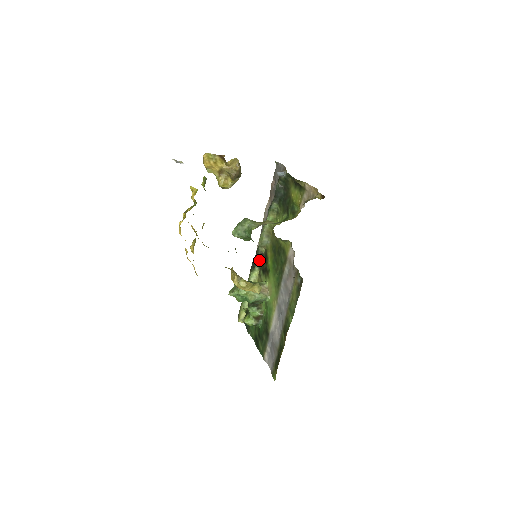
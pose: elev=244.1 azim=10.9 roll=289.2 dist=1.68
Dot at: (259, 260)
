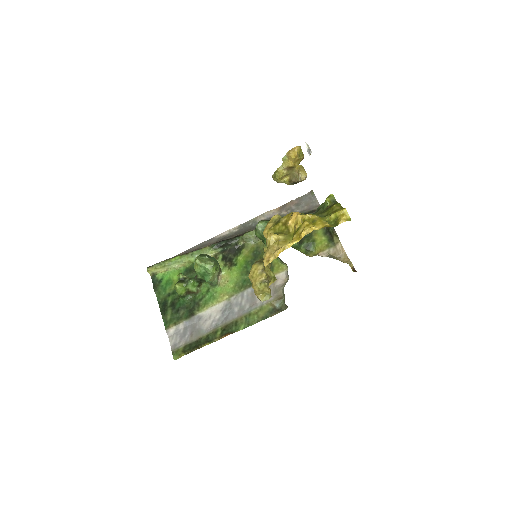
Dot at: (228, 246)
